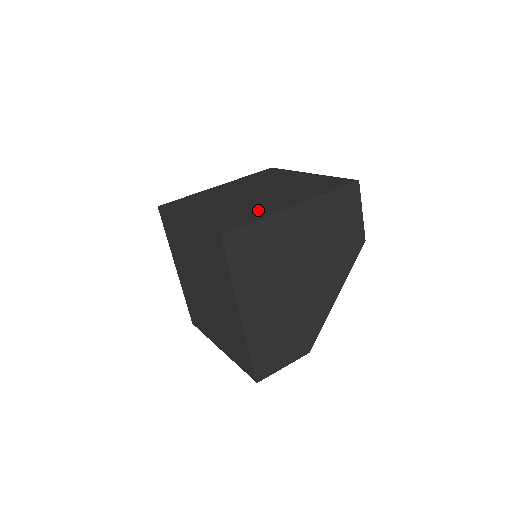
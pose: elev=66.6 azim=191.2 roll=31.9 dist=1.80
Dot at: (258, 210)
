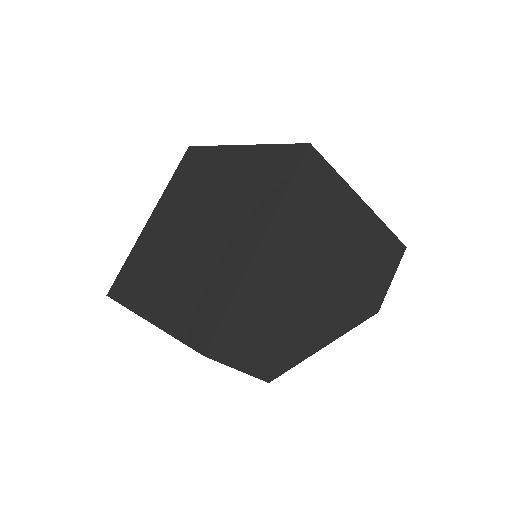
Dot at: occluded
